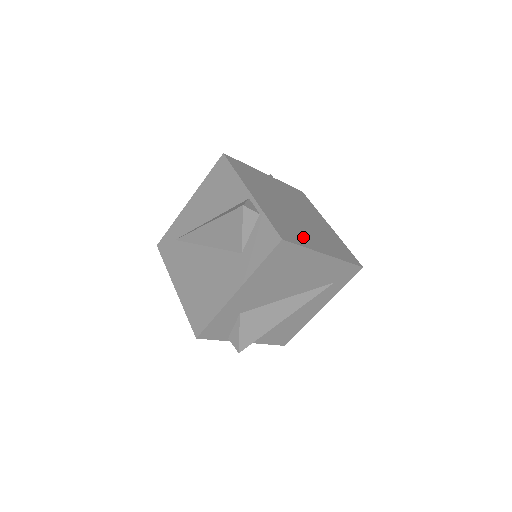
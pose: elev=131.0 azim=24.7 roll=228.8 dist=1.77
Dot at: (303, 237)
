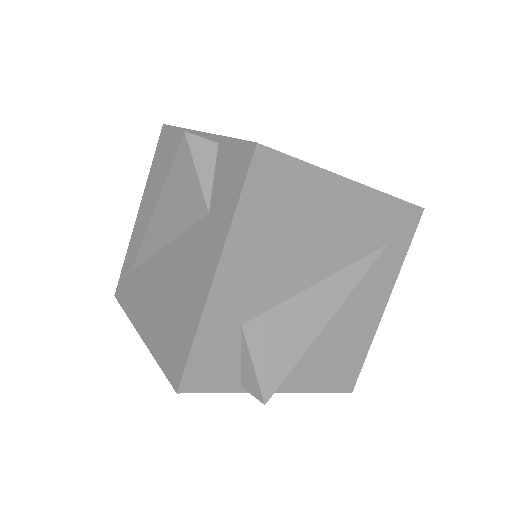
Dot at: occluded
